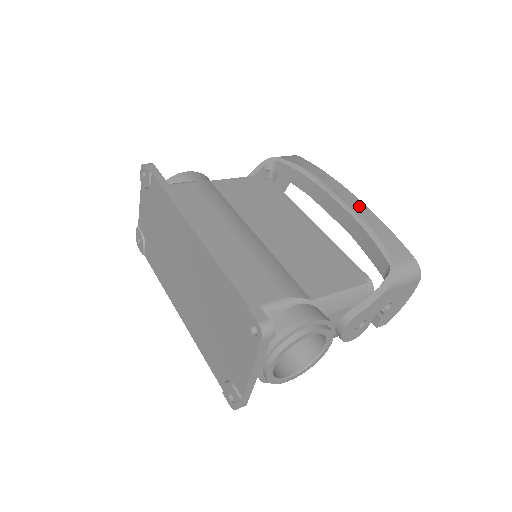
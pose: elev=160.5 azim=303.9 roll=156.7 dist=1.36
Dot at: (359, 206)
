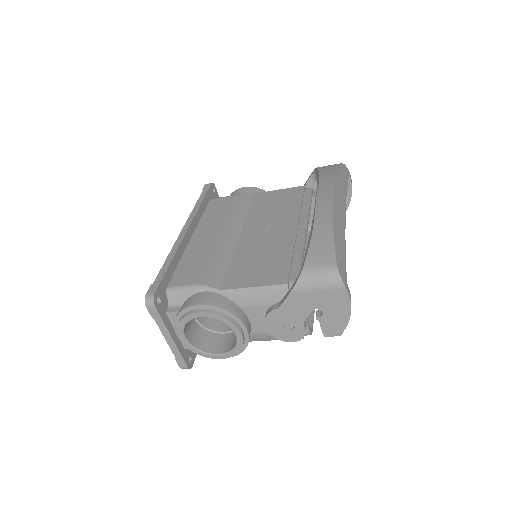
Dot at: (323, 210)
